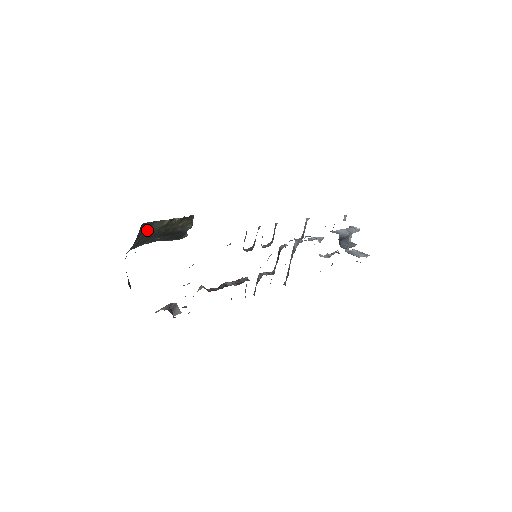
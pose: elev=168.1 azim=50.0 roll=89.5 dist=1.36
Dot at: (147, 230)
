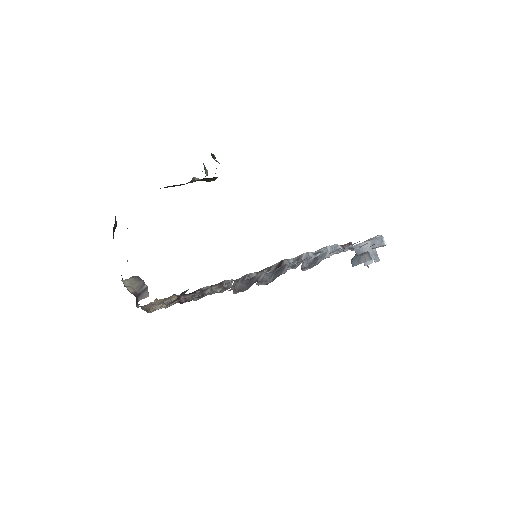
Dot at: occluded
